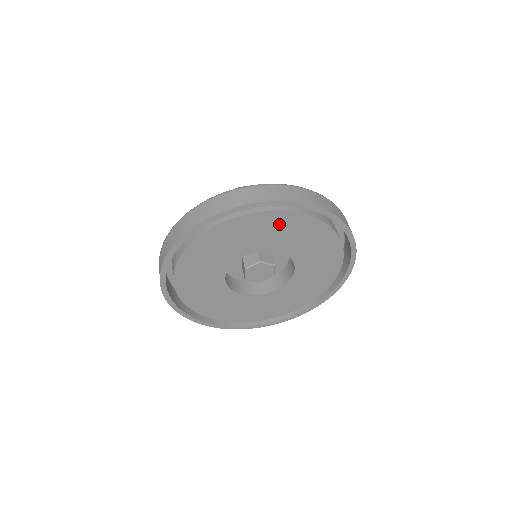
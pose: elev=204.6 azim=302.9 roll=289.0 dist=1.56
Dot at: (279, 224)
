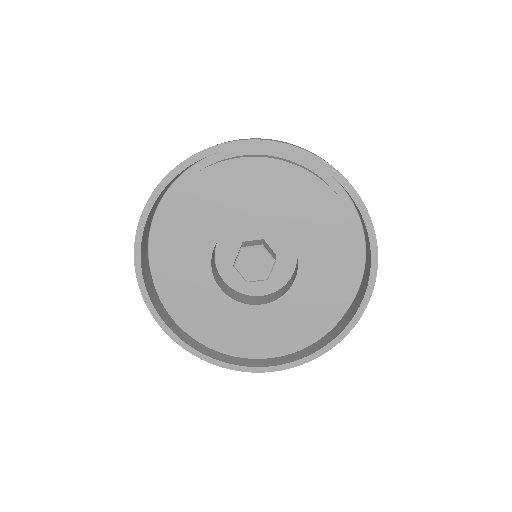
Dot at: (215, 187)
